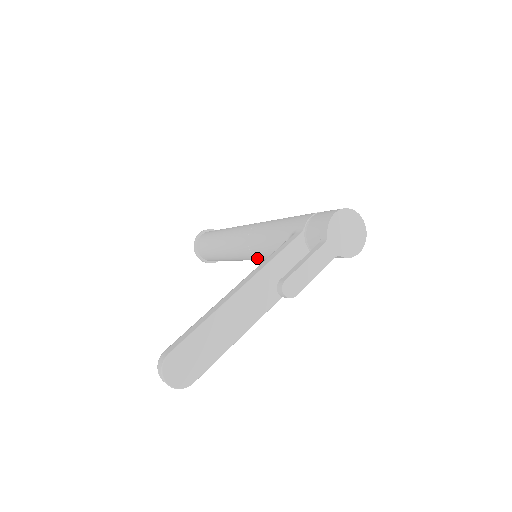
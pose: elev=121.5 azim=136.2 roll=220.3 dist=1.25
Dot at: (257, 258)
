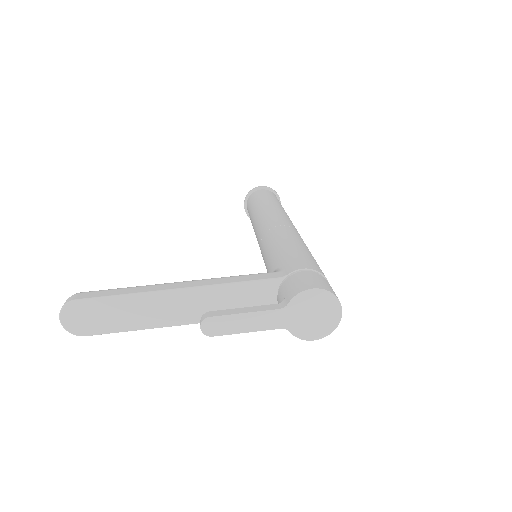
Dot at: occluded
